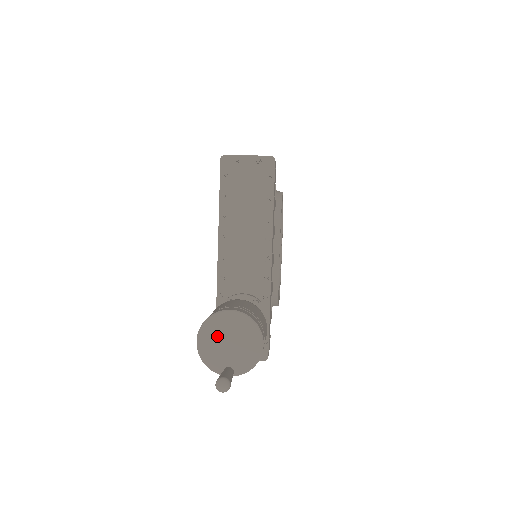
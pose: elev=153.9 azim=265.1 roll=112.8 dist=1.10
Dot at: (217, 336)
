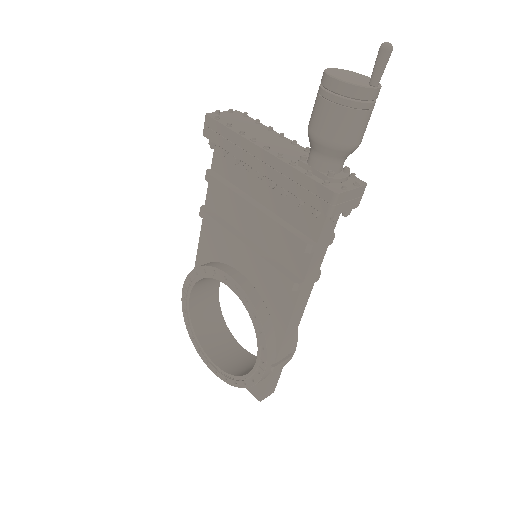
Dot at: (342, 75)
